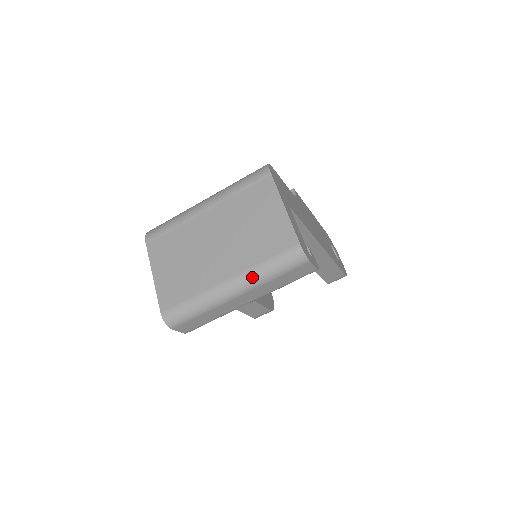
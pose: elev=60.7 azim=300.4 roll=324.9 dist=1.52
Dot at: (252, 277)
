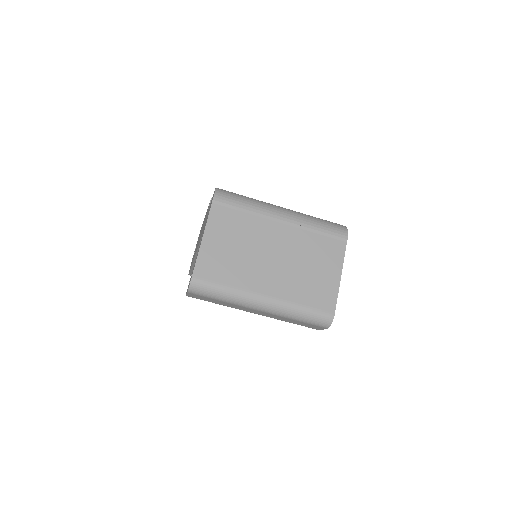
Dot at: (284, 309)
